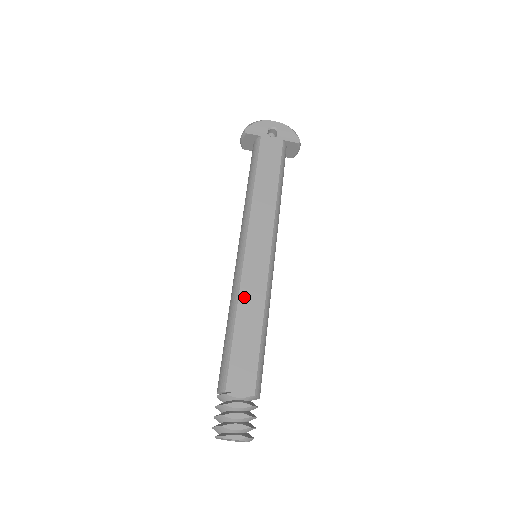
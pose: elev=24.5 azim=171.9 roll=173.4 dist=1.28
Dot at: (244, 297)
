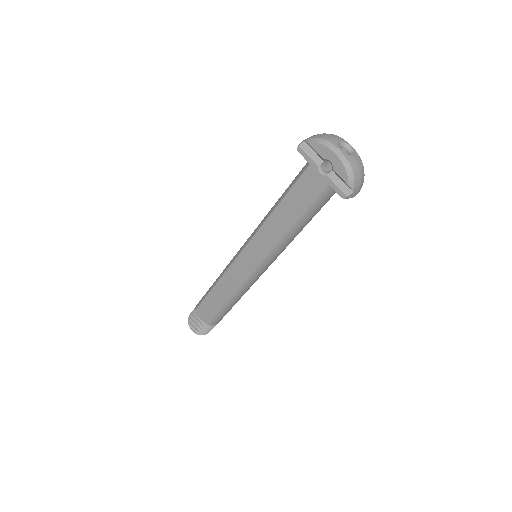
Dot at: (225, 279)
